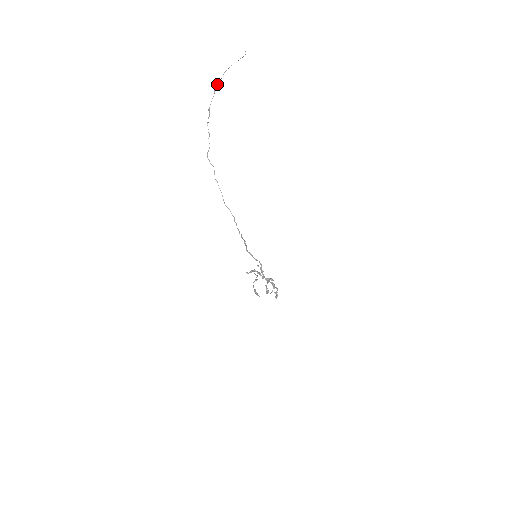
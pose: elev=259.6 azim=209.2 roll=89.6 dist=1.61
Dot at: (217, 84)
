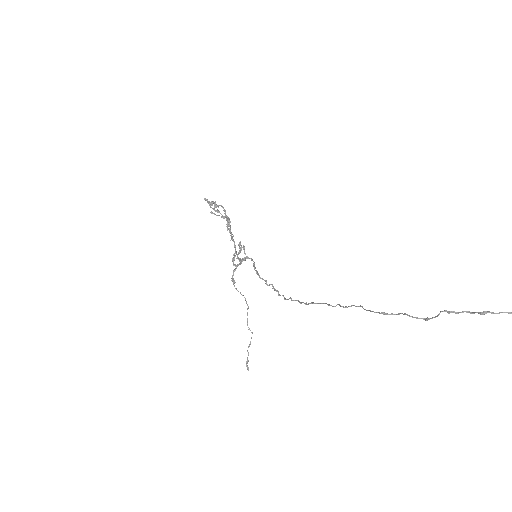
Dot at: out of frame
